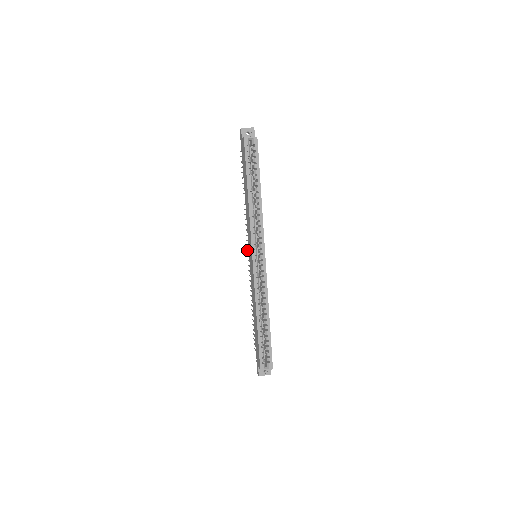
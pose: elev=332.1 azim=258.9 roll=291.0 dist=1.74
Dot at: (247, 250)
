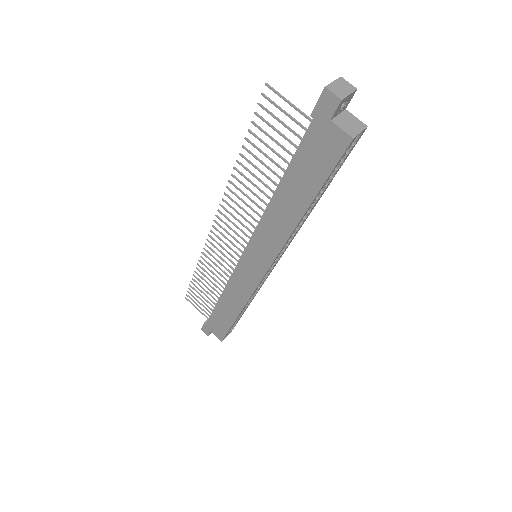
Dot at: (217, 224)
